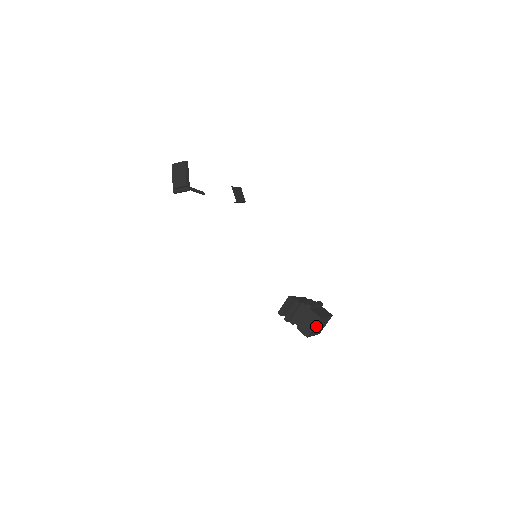
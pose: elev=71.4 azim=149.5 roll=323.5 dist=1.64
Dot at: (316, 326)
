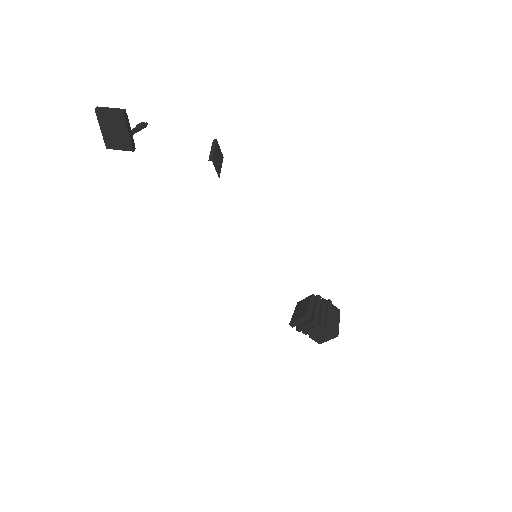
Dot at: occluded
